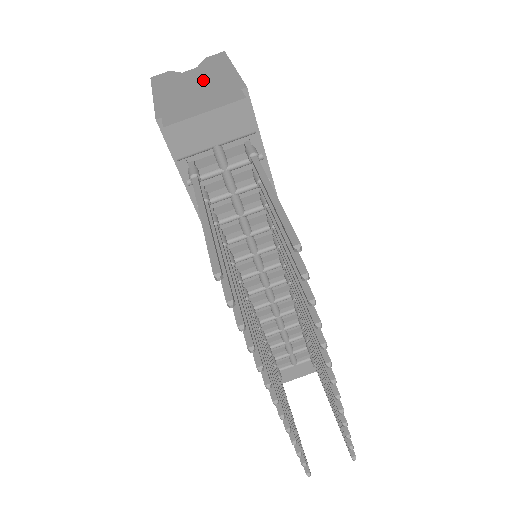
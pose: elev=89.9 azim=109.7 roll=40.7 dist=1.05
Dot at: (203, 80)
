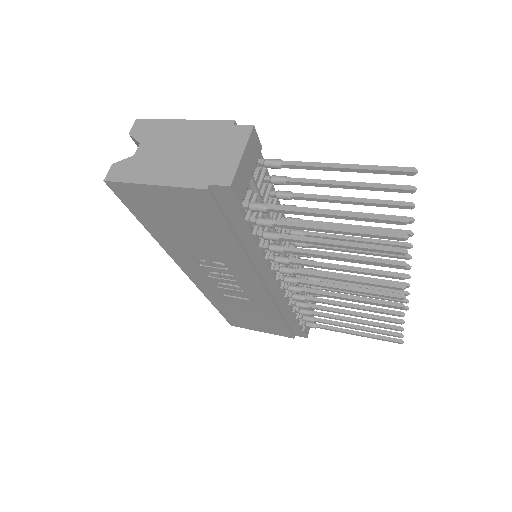
Dot at: (177, 144)
